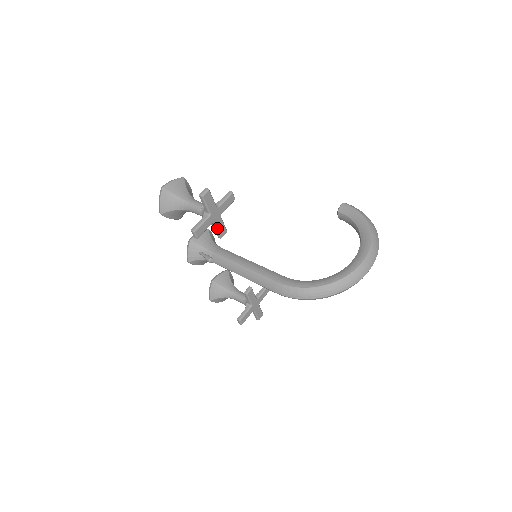
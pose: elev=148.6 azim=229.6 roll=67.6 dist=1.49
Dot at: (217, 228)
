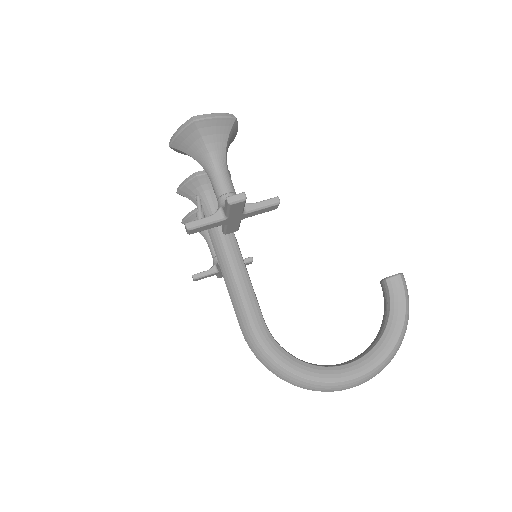
Dot at: (226, 227)
